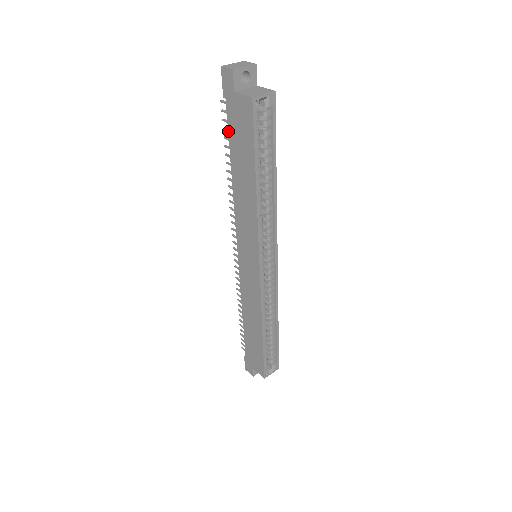
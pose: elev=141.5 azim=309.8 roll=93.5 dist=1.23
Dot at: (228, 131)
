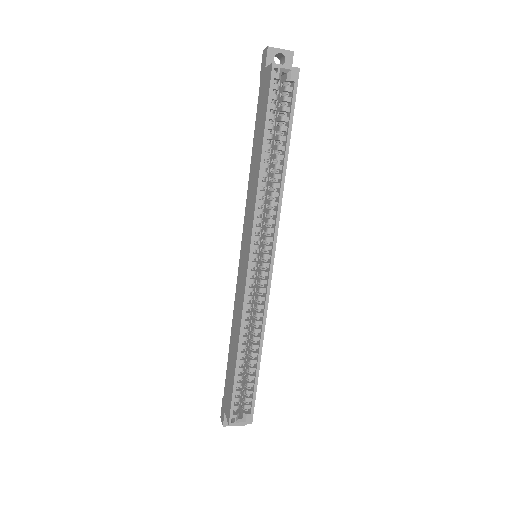
Dot at: (257, 111)
